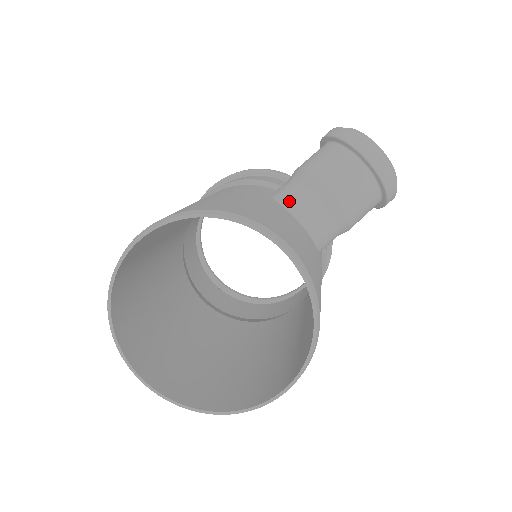
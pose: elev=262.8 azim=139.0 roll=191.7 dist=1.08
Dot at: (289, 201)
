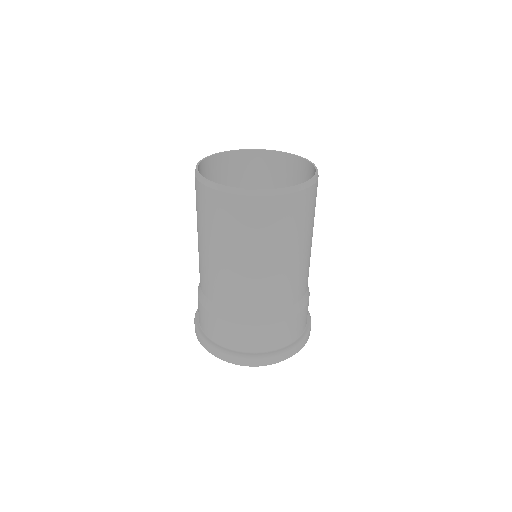
Dot at: occluded
